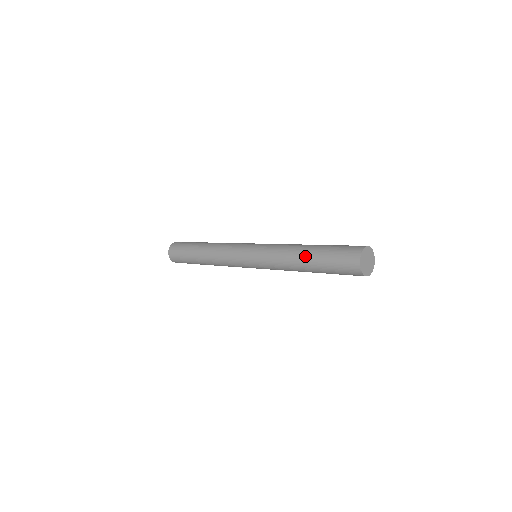
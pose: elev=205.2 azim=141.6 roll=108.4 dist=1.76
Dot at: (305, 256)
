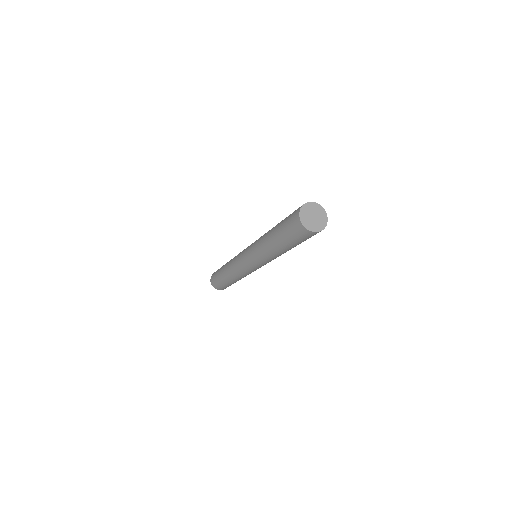
Dot at: (271, 232)
